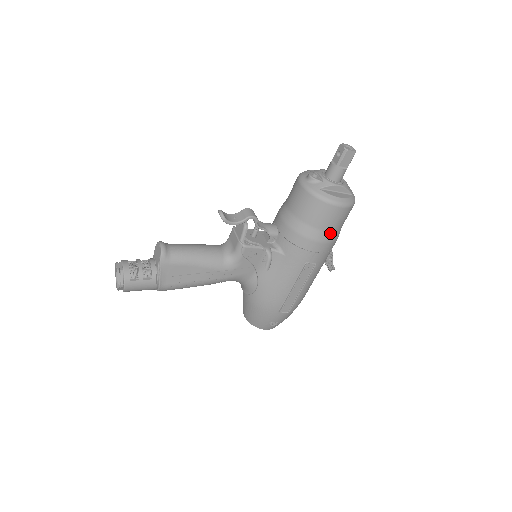
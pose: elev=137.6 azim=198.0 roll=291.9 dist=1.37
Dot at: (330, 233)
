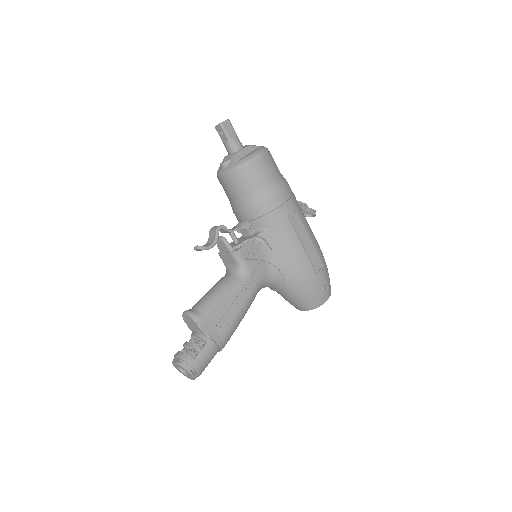
Dot at: (277, 181)
